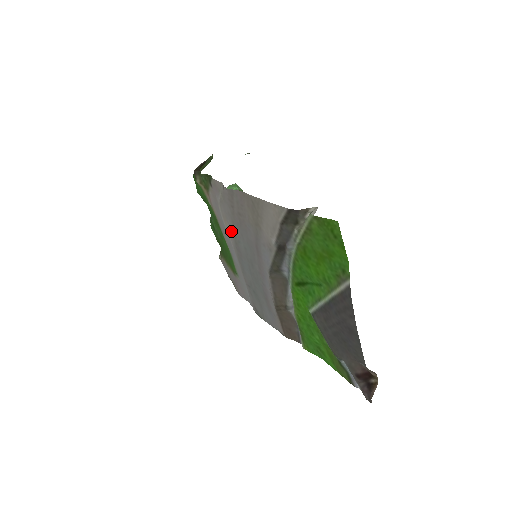
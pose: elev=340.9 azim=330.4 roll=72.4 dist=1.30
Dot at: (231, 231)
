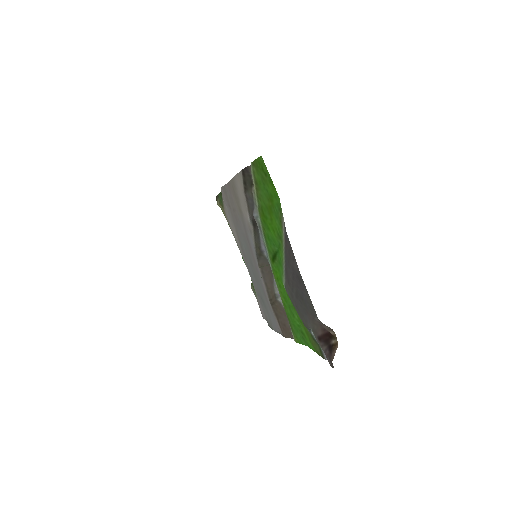
Dot at: (237, 237)
